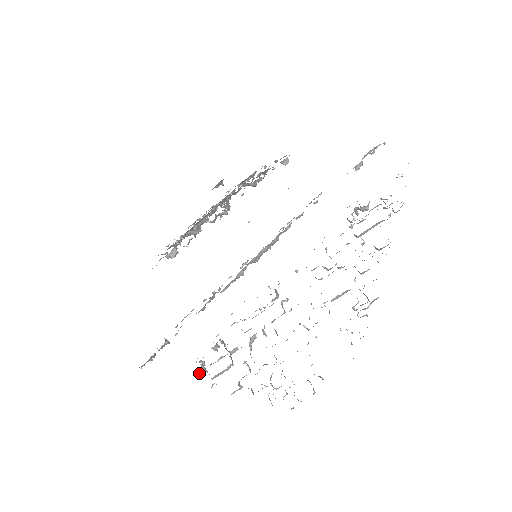
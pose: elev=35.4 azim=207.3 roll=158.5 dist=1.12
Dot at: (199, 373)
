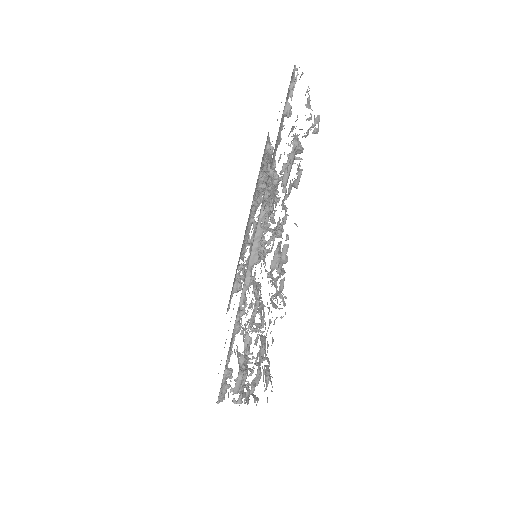
Dot at: occluded
